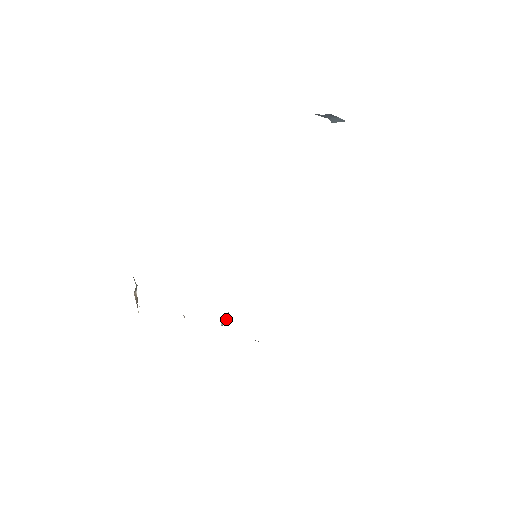
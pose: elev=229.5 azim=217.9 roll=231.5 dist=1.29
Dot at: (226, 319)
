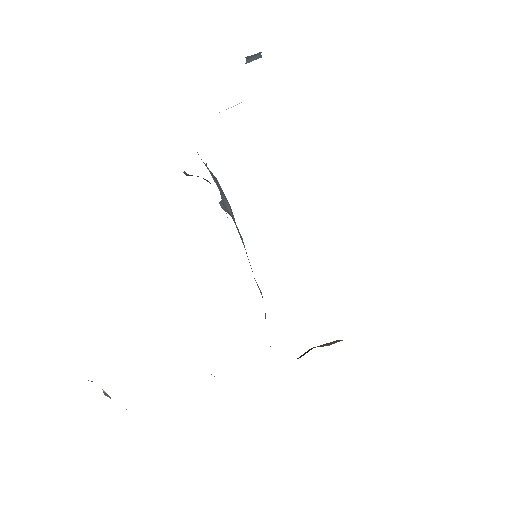
Dot at: occluded
